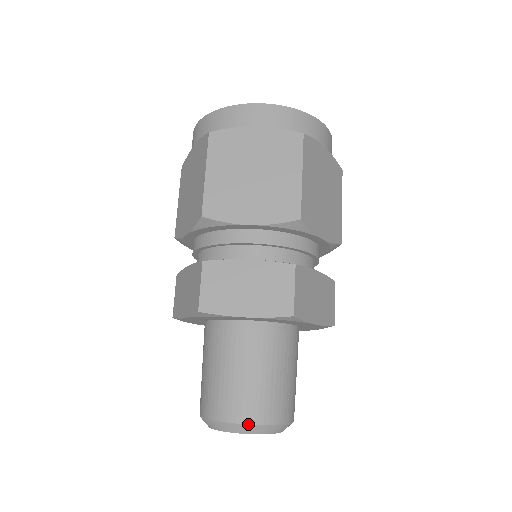
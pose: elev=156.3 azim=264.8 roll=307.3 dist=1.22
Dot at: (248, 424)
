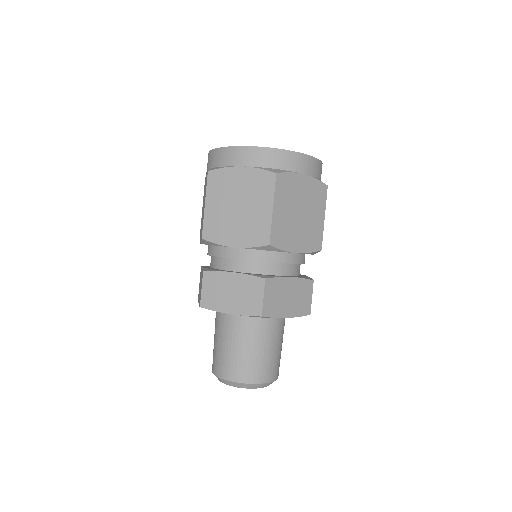
Dot at: (270, 382)
